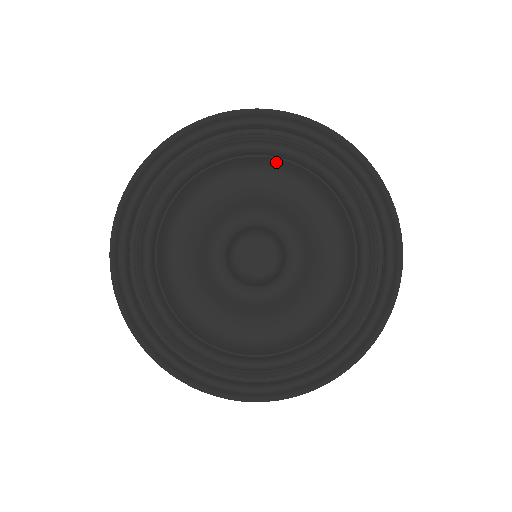
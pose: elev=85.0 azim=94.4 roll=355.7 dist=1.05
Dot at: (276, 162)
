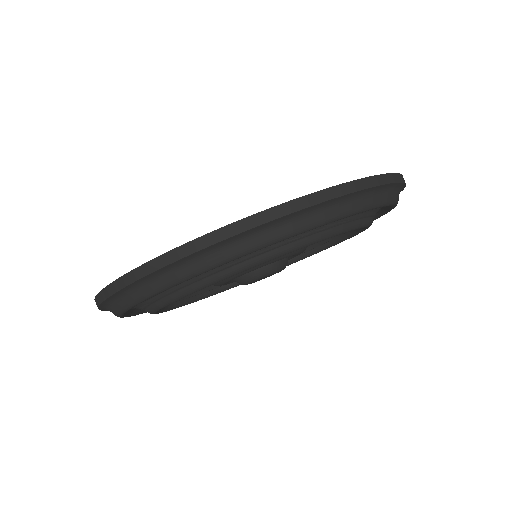
Dot at: occluded
